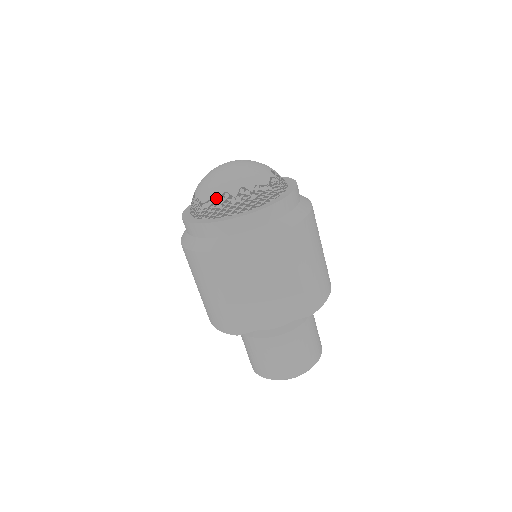
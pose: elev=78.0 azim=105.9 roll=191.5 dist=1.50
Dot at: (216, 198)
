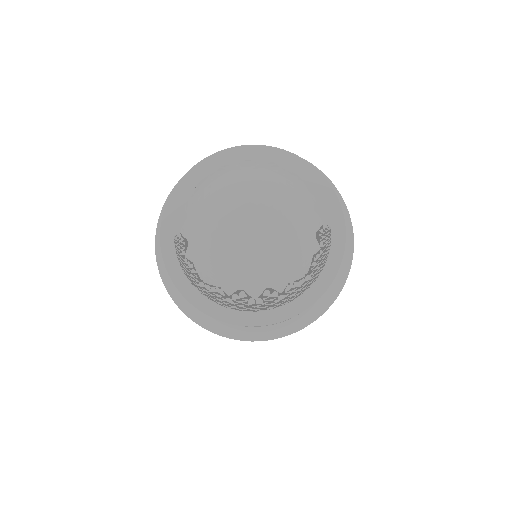
Dot at: (225, 291)
